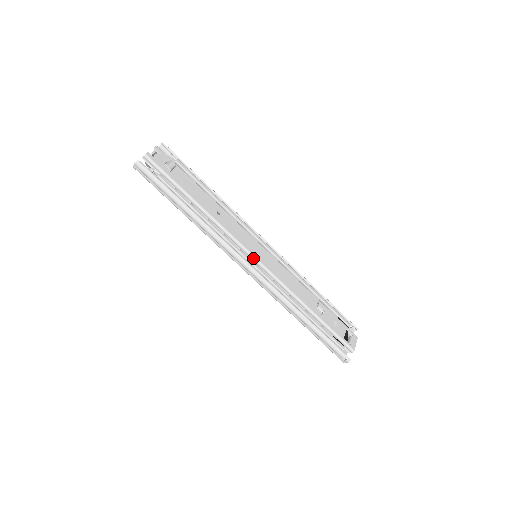
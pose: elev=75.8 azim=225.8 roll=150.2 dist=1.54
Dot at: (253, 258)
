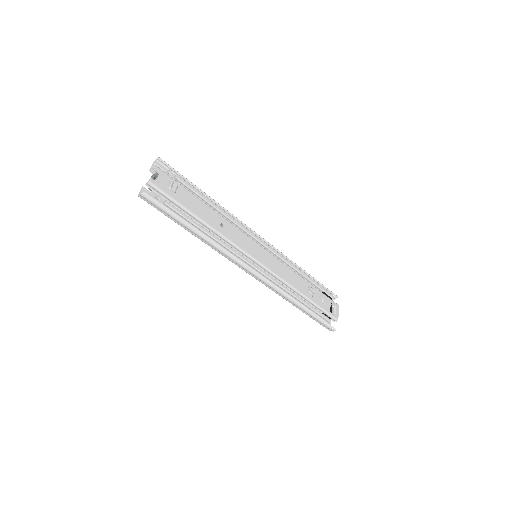
Dot at: (256, 262)
